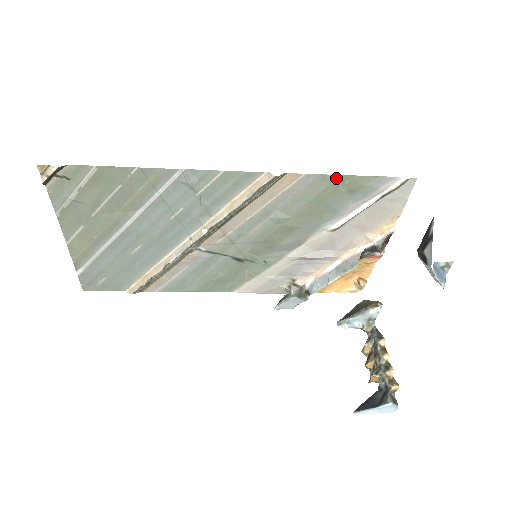
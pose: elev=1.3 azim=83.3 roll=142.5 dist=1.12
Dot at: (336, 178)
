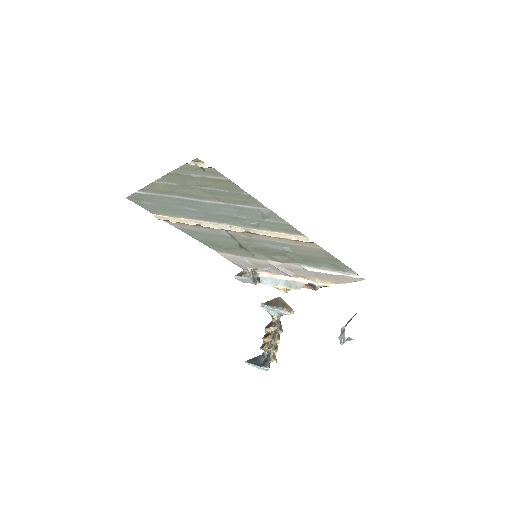
Dot at: (333, 258)
